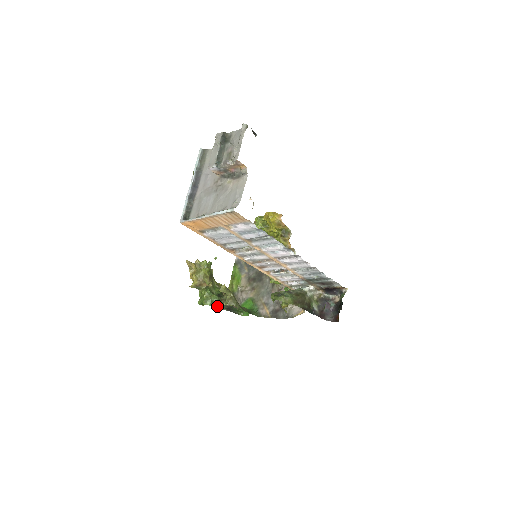
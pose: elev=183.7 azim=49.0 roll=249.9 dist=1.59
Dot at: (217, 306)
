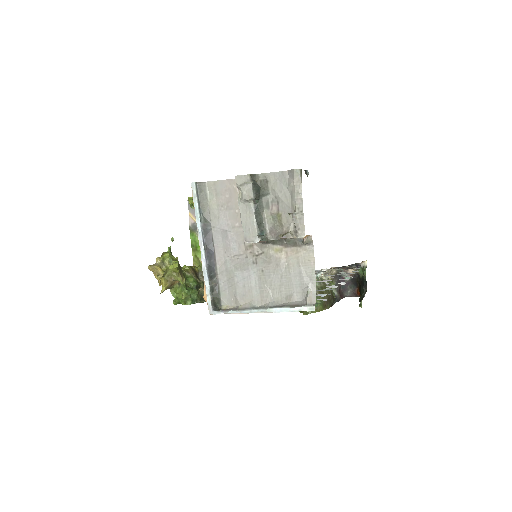
Dot at: (199, 301)
